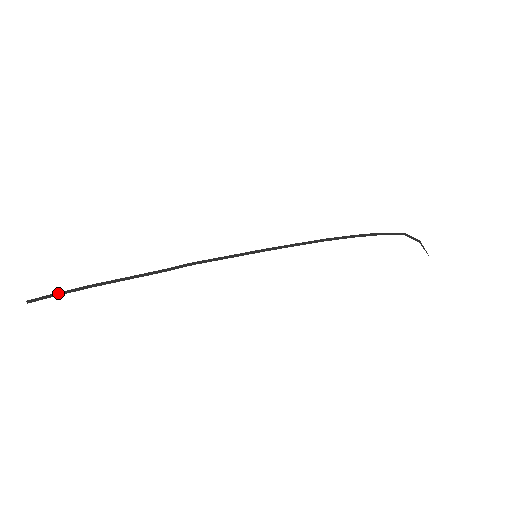
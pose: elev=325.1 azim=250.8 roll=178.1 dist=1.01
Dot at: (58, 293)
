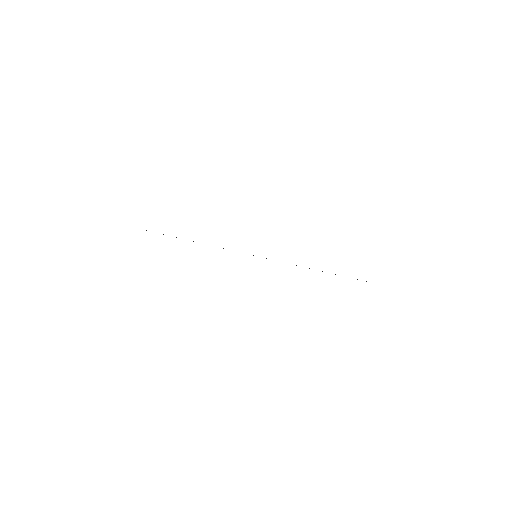
Dot at: occluded
